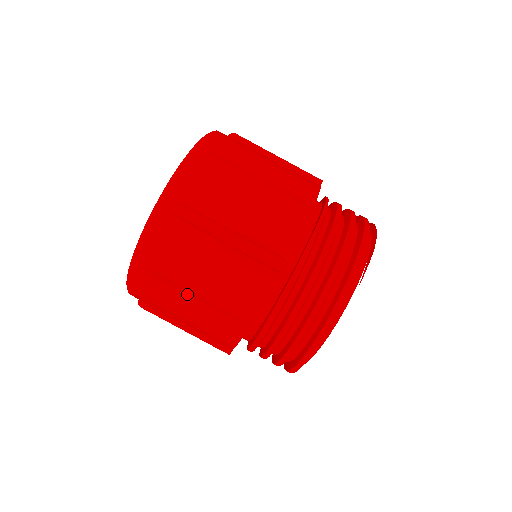
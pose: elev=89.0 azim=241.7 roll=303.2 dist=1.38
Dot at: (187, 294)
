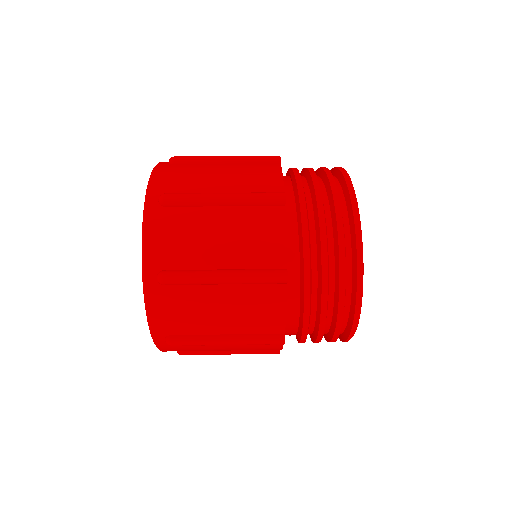
Dot at: occluded
